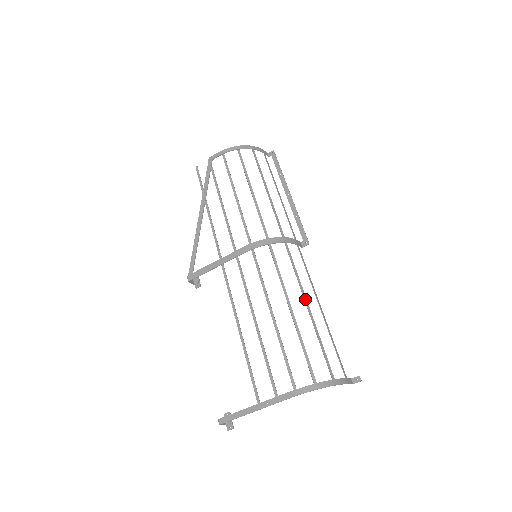
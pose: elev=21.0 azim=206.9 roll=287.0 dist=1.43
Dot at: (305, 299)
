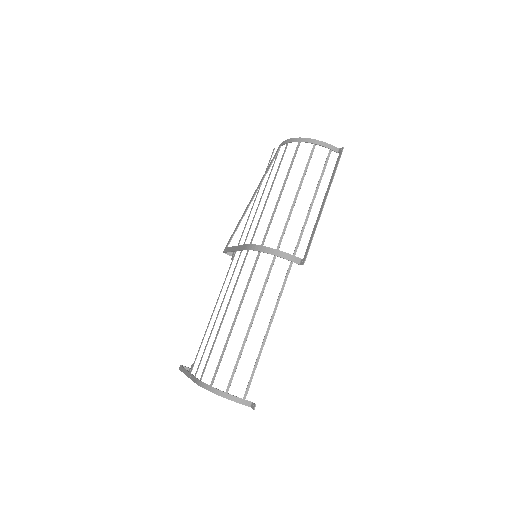
Dot at: (253, 315)
